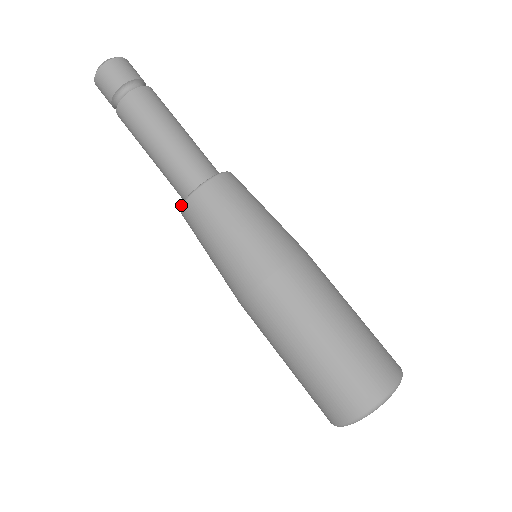
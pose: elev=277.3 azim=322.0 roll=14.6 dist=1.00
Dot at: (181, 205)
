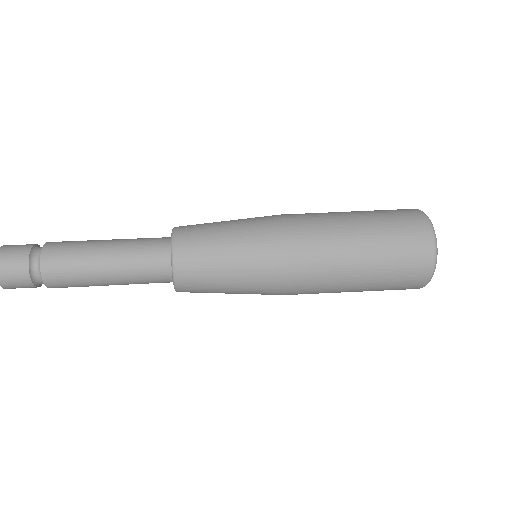
Dot at: (171, 240)
